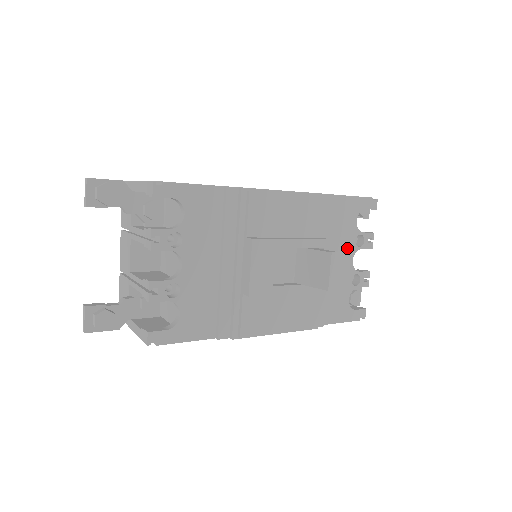
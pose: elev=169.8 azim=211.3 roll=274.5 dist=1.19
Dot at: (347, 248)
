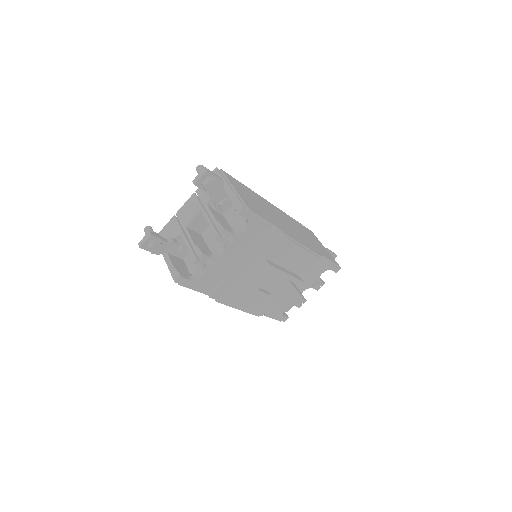
Dot at: (306, 284)
